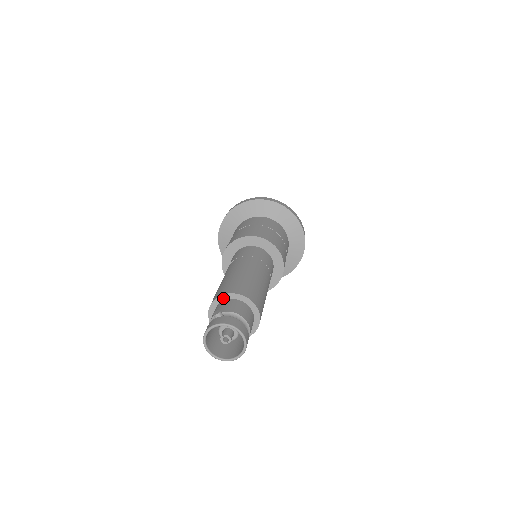
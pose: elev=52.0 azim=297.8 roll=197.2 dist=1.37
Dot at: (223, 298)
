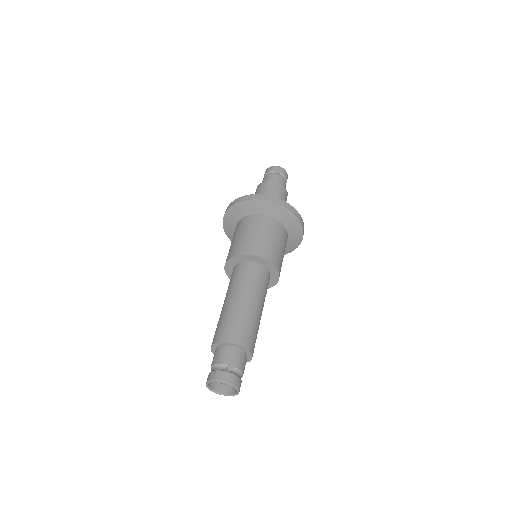
Dot at: (235, 345)
